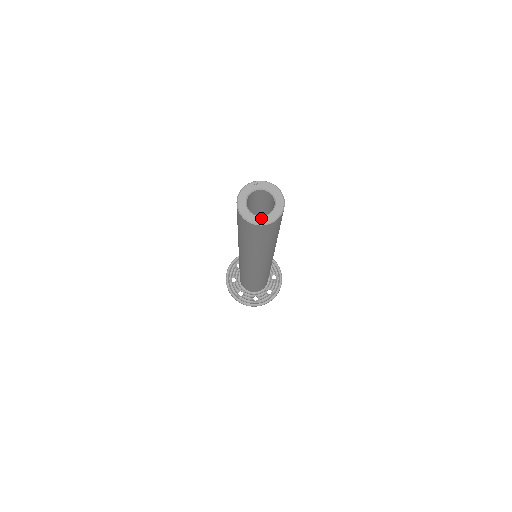
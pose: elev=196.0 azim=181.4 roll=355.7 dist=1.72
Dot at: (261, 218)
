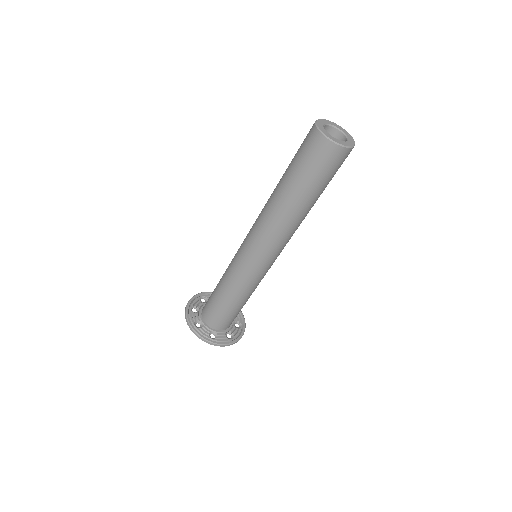
Dot at: (326, 132)
